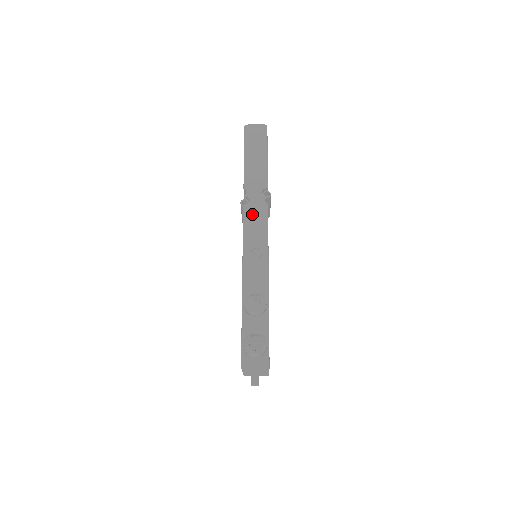
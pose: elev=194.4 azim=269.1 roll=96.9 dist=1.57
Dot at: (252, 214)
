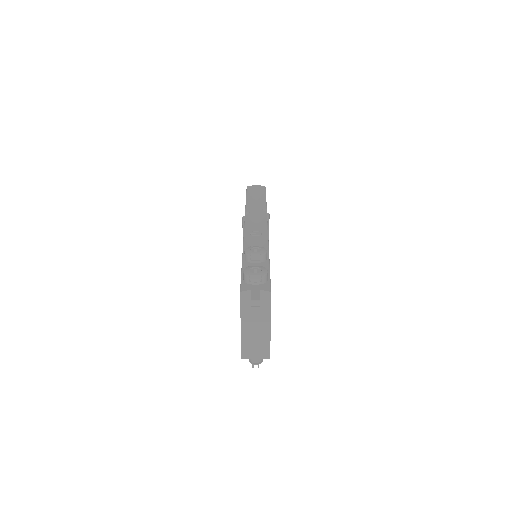
Dot at: (253, 217)
